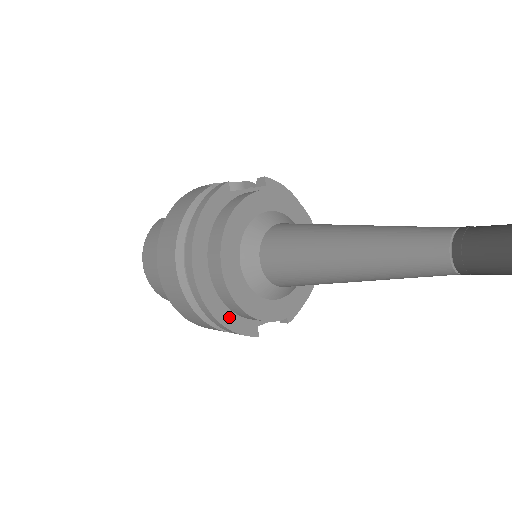
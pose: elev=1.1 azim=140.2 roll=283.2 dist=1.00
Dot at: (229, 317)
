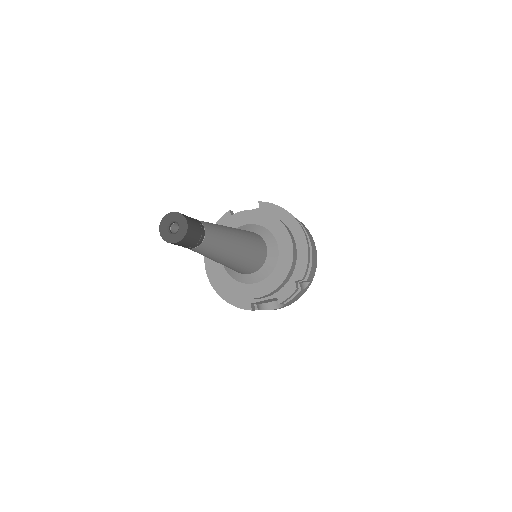
Dot at: (229, 295)
